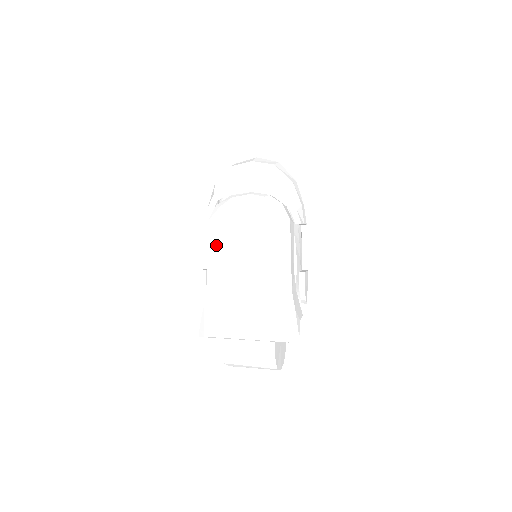
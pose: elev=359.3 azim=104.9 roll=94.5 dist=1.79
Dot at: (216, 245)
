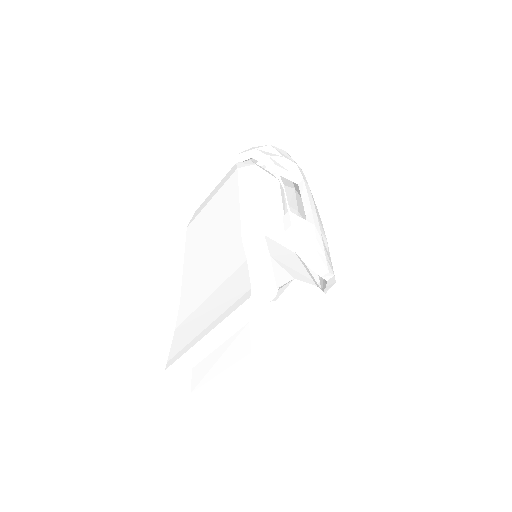
Dot at: (187, 247)
